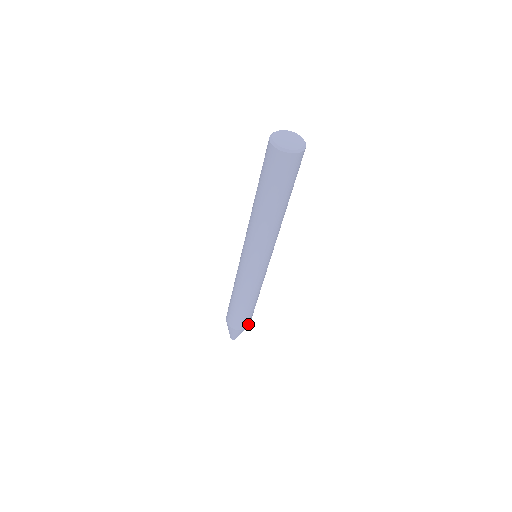
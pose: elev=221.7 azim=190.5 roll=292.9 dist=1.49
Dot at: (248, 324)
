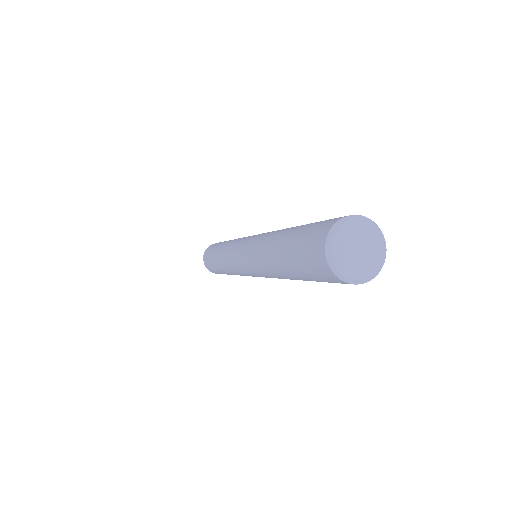
Dot at: occluded
